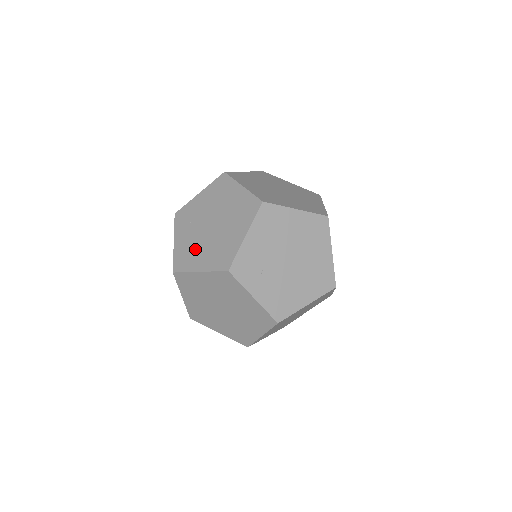
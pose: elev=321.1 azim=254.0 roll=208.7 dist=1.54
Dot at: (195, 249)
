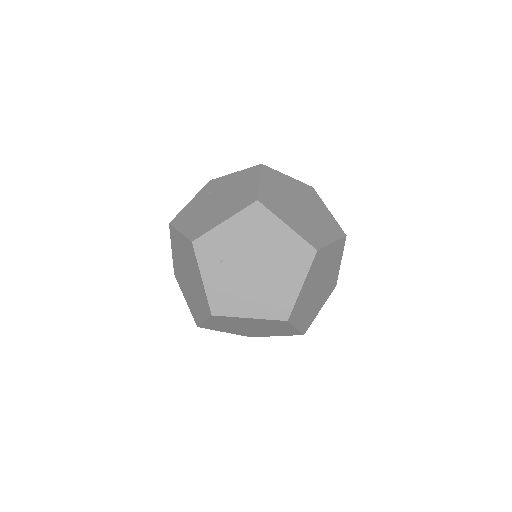
Dot at: (193, 213)
